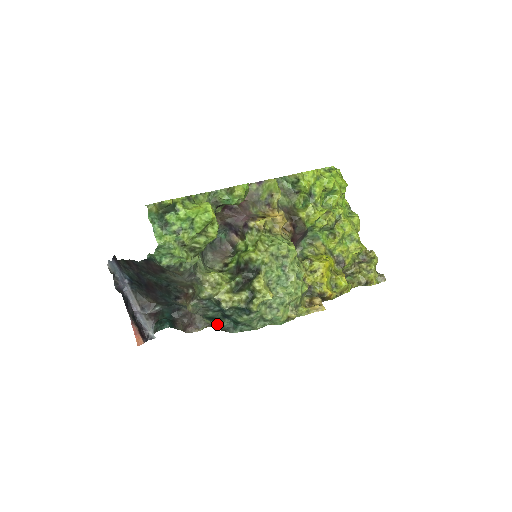
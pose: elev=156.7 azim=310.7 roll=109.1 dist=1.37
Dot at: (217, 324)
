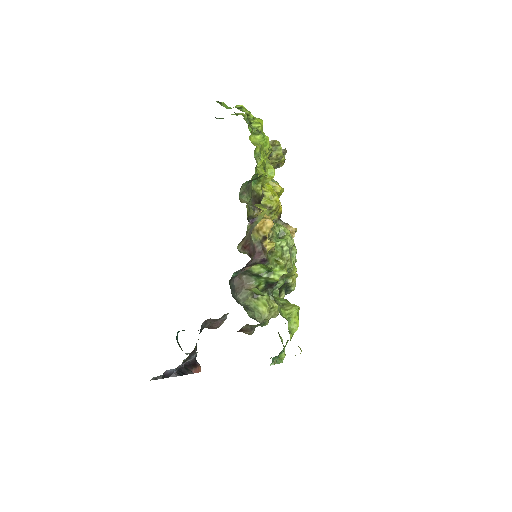
Dot at: occluded
